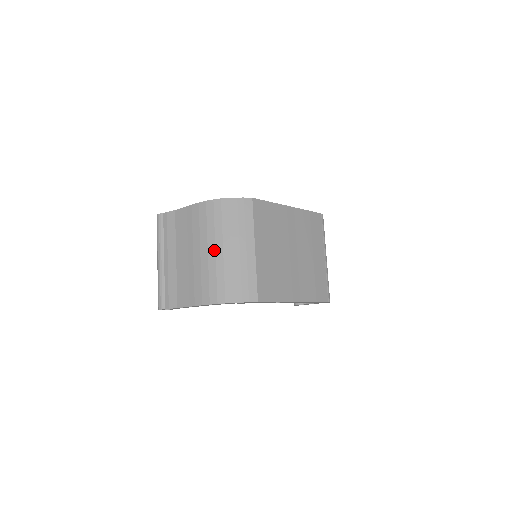
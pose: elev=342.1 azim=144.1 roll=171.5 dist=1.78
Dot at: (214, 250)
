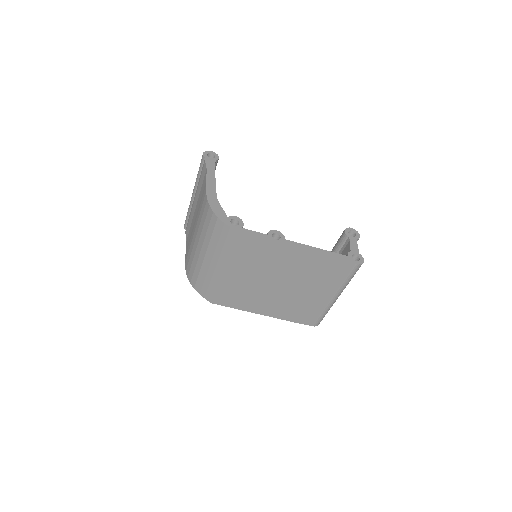
Dot at: (197, 243)
